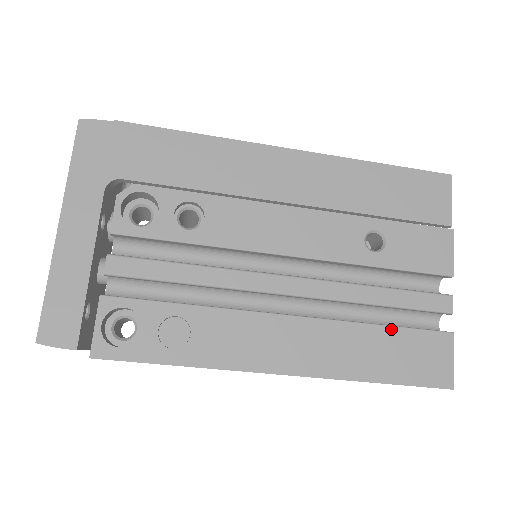
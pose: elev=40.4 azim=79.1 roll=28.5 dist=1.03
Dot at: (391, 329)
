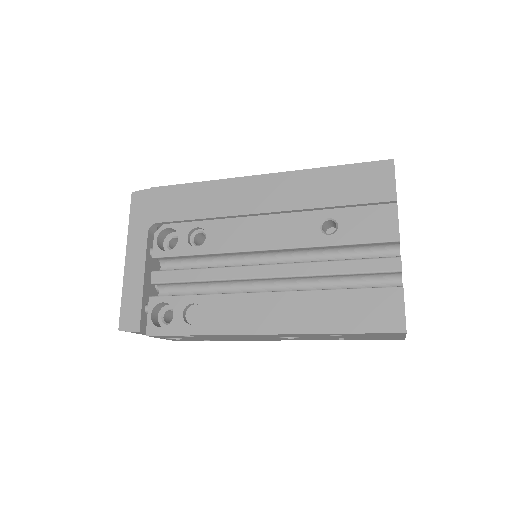
Dot at: (347, 291)
